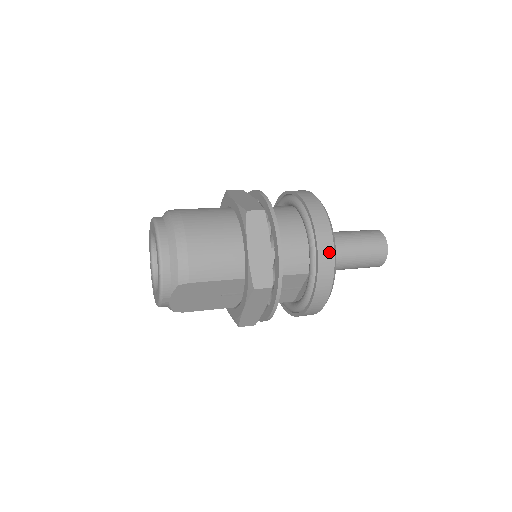
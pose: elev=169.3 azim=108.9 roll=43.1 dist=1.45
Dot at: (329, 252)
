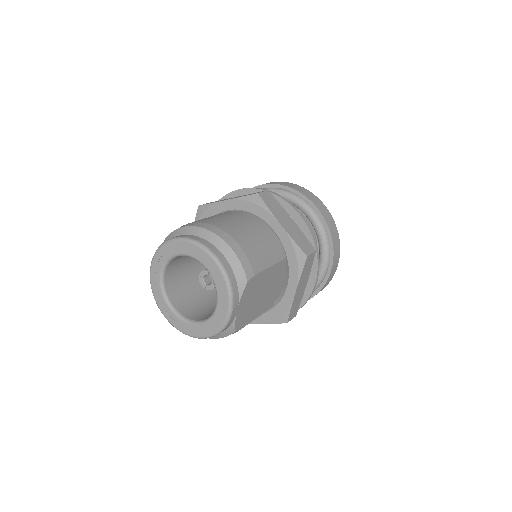
Dot at: (326, 211)
